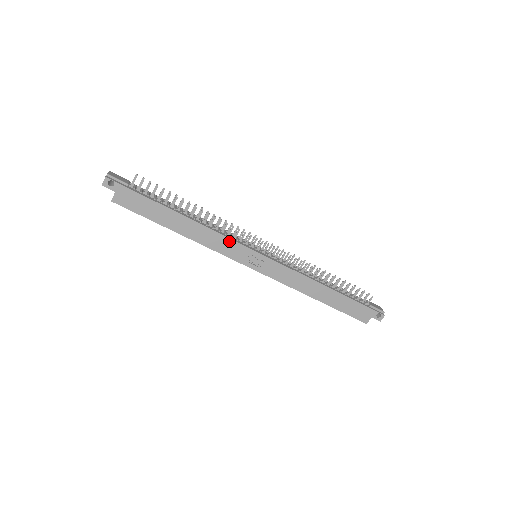
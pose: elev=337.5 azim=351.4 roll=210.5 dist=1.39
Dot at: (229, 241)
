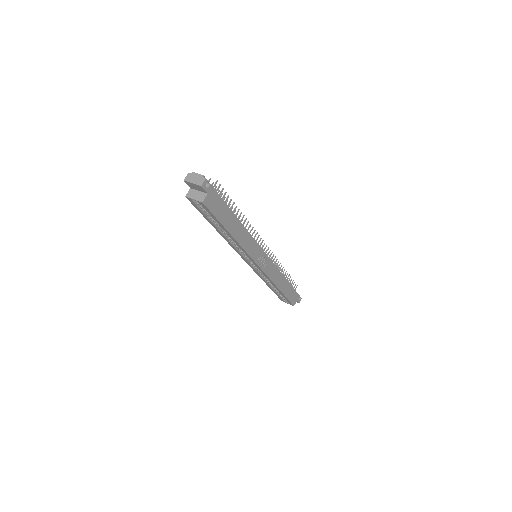
Dot at: (254, 243)
